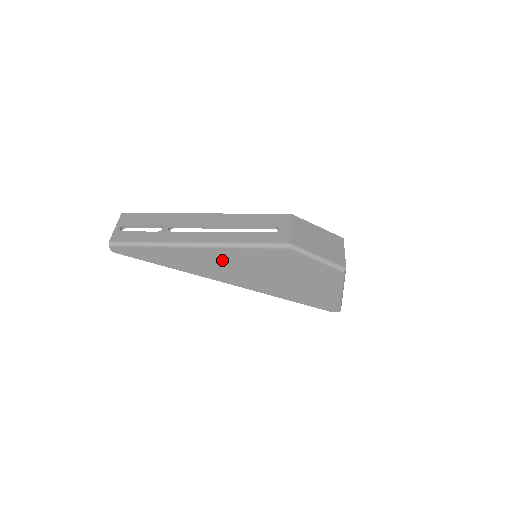
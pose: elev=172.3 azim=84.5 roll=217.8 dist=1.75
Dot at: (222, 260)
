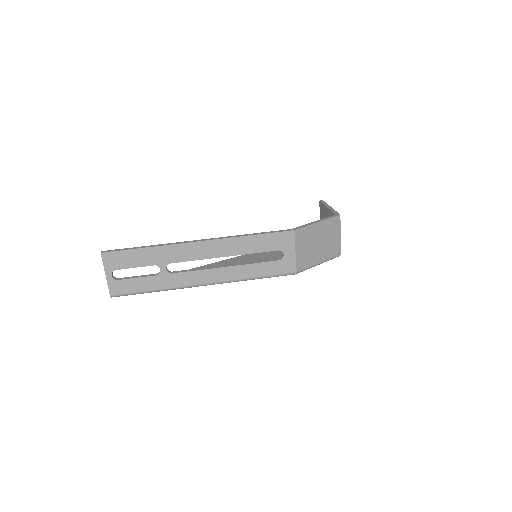
Dot at: occluded
